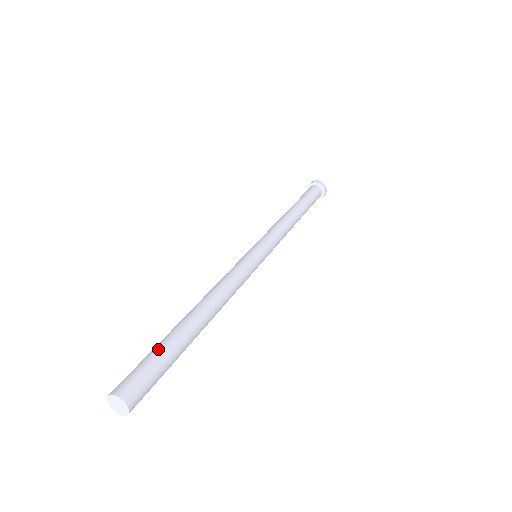
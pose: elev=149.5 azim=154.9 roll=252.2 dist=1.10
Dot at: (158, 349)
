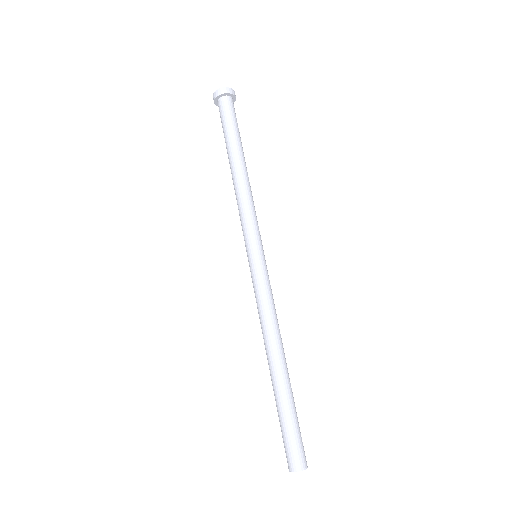
Dot at: (295, 417)
